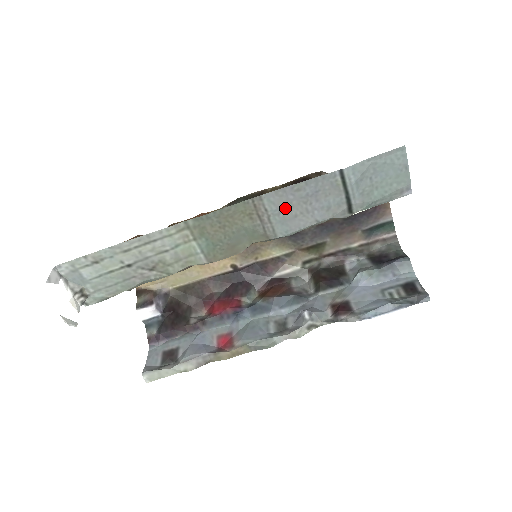
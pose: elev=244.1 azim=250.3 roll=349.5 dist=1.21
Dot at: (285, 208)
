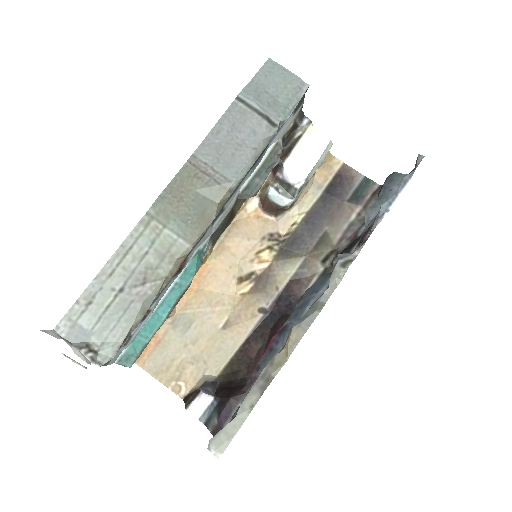
Dot at: (220, 153)
